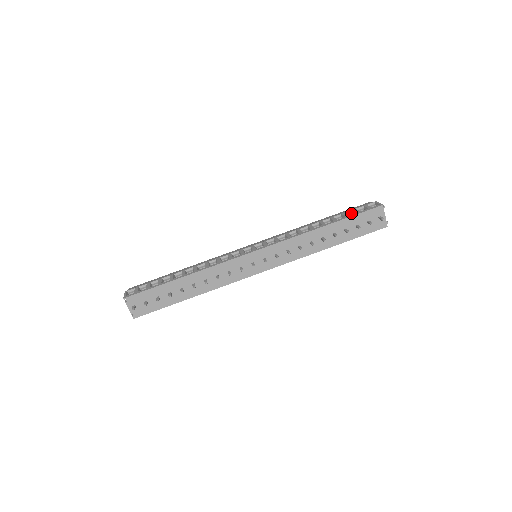
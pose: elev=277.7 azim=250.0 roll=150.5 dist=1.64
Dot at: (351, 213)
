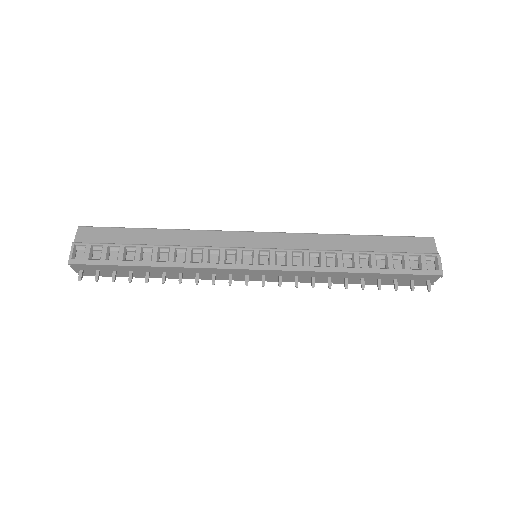
Dot at: (399, 258)
